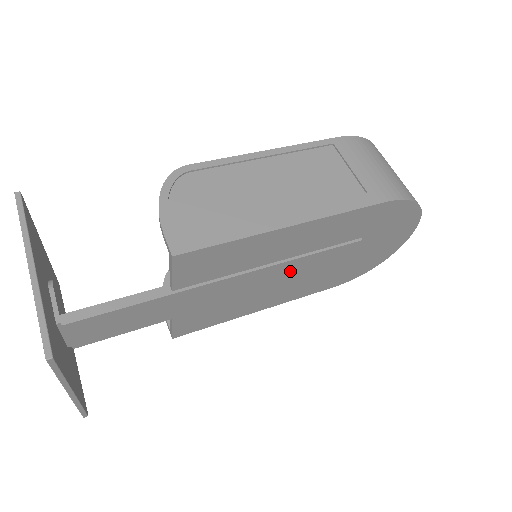
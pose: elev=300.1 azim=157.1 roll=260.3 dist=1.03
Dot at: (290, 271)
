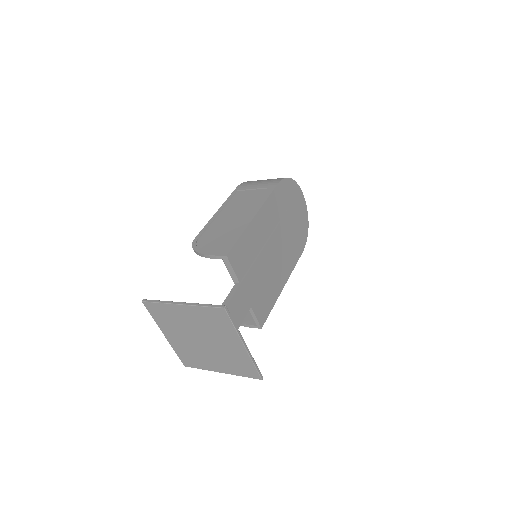
Dot at: (275, 246)
